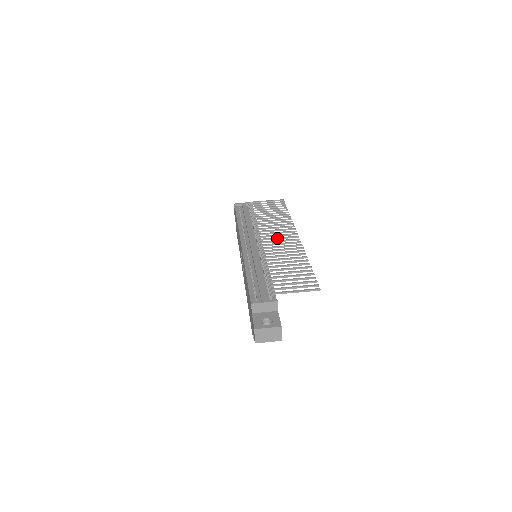
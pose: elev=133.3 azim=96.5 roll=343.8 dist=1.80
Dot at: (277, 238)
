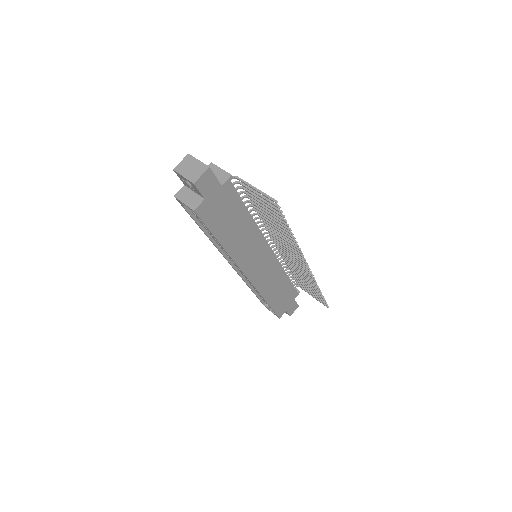
Dot at: occluded
